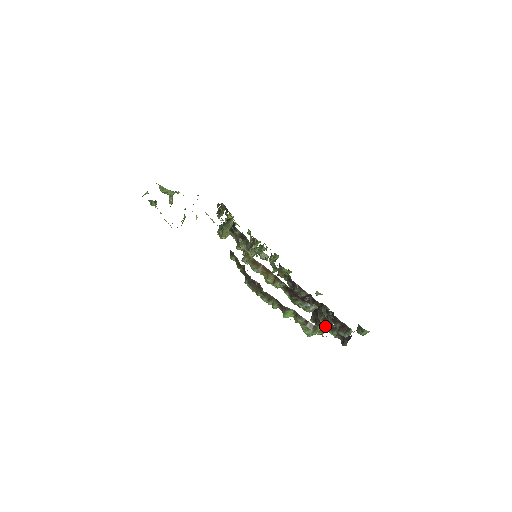
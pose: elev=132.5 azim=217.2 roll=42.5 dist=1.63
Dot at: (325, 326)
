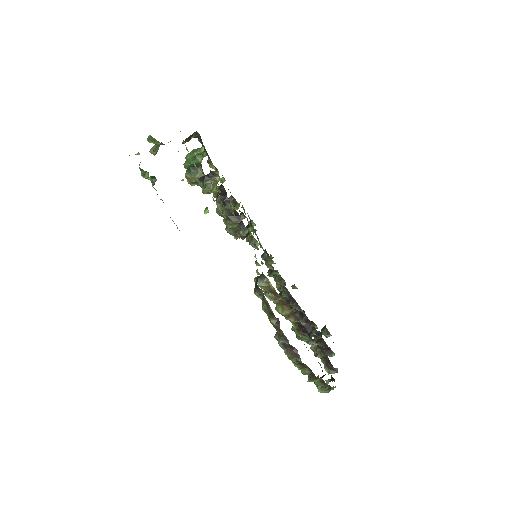
Dot at: (321, 361)
